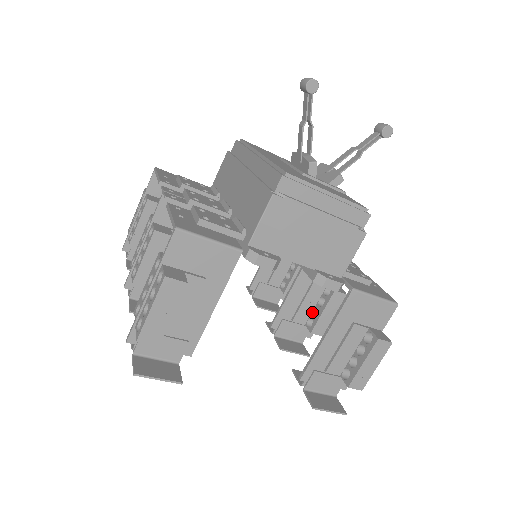
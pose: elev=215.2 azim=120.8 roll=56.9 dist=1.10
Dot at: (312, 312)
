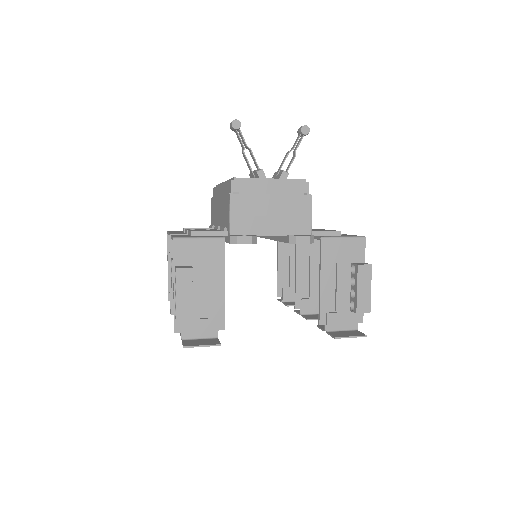
Dot at: occluded
